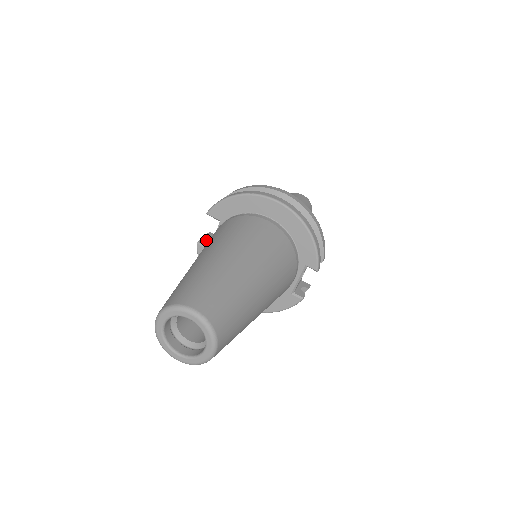
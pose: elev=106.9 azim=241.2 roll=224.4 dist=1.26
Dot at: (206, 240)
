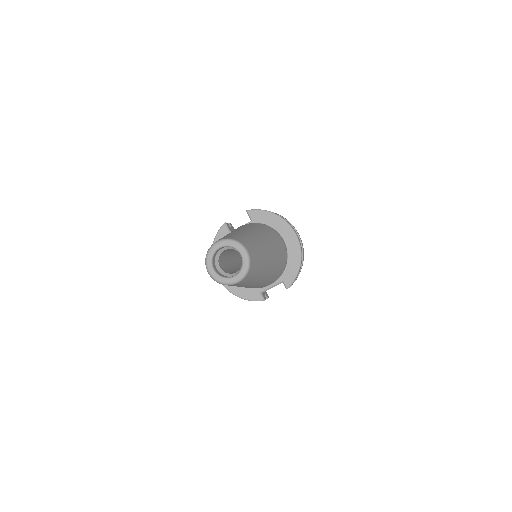
Dot at: occluded
